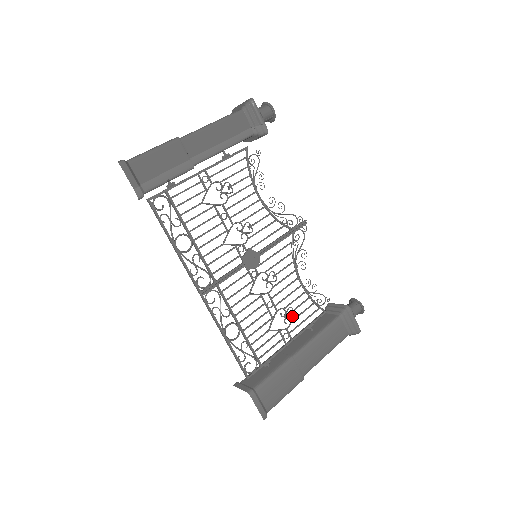
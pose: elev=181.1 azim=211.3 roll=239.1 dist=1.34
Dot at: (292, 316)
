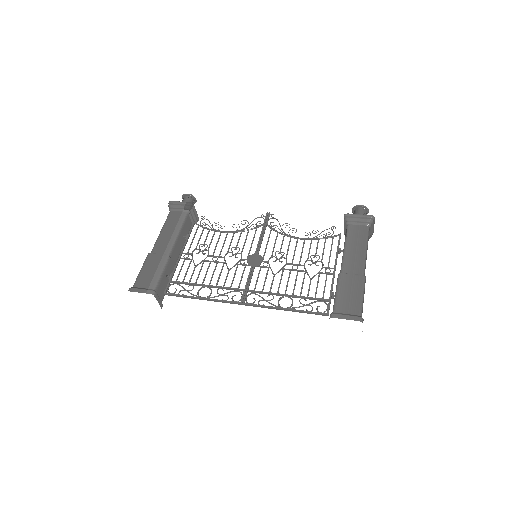
Dot at: occluded
